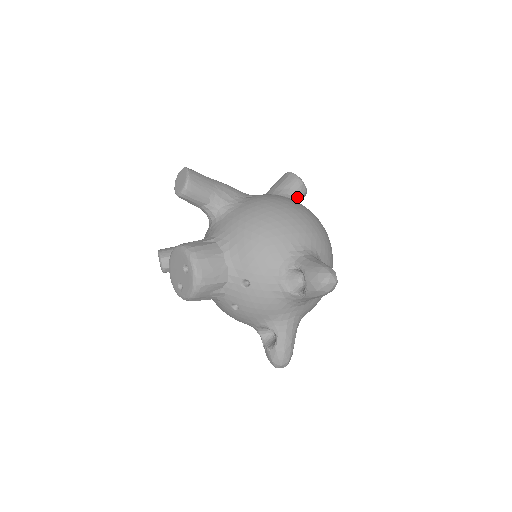
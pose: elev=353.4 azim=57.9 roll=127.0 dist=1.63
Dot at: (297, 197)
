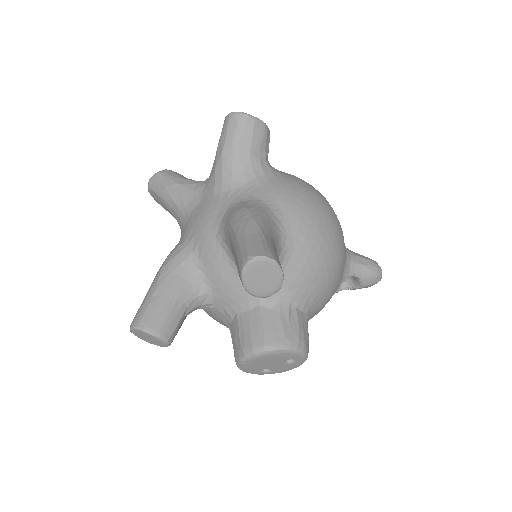
Dot at: occluded
